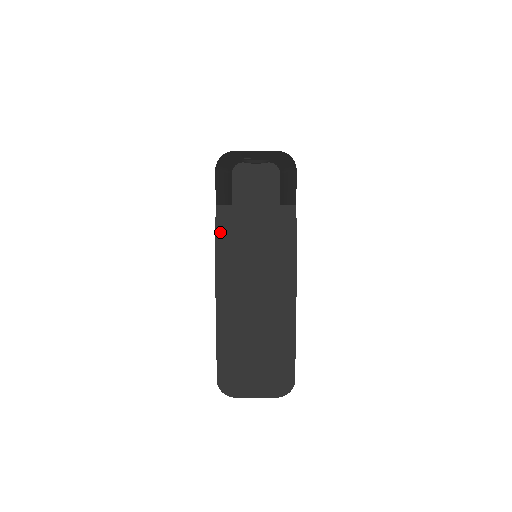
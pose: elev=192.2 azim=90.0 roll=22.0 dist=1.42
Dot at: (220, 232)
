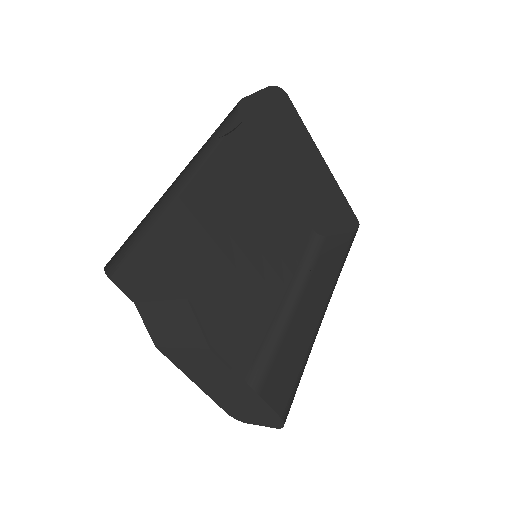
Dot at: (148, 327)
